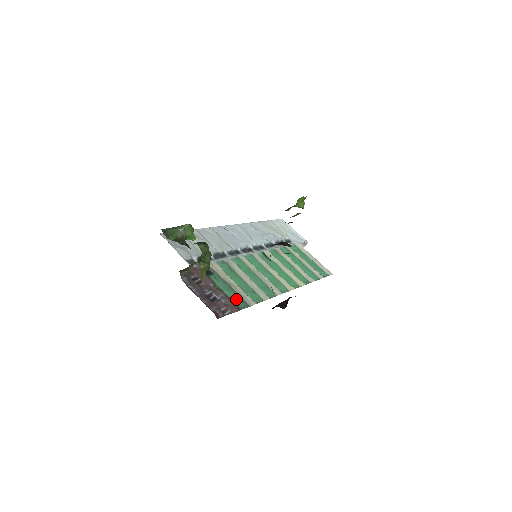
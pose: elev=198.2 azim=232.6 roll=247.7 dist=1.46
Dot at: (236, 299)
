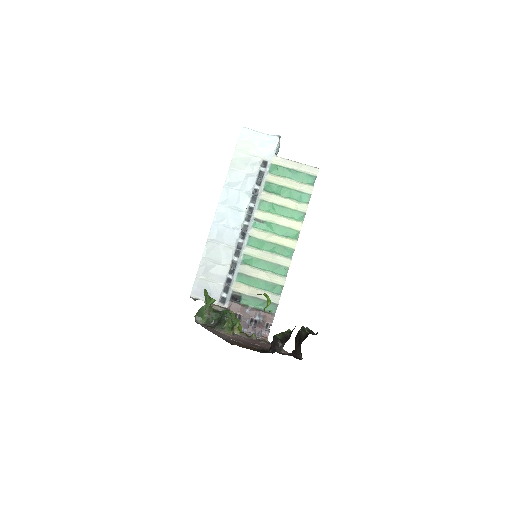
Dot at: occluded
